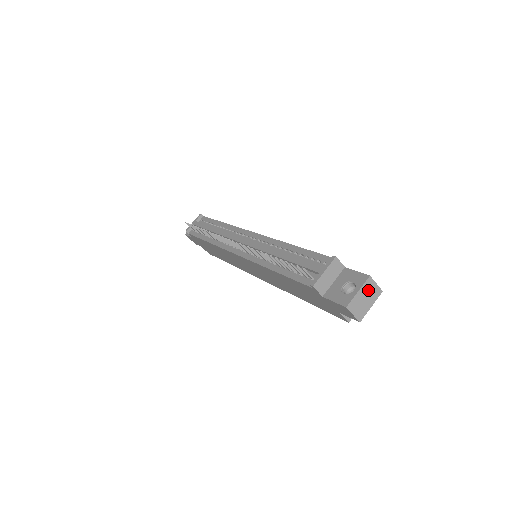
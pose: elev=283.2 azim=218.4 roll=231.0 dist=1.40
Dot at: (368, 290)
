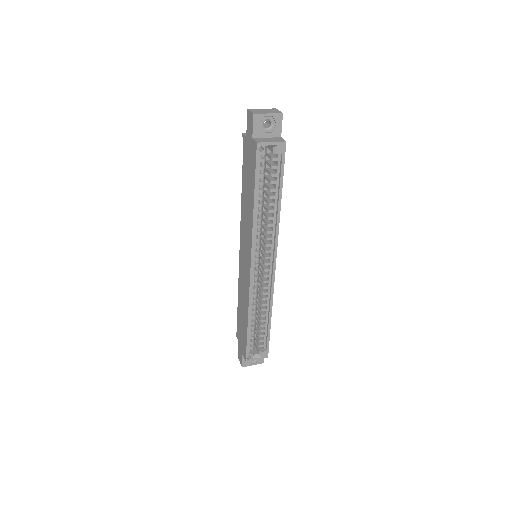
Dot at: (270, 111)
